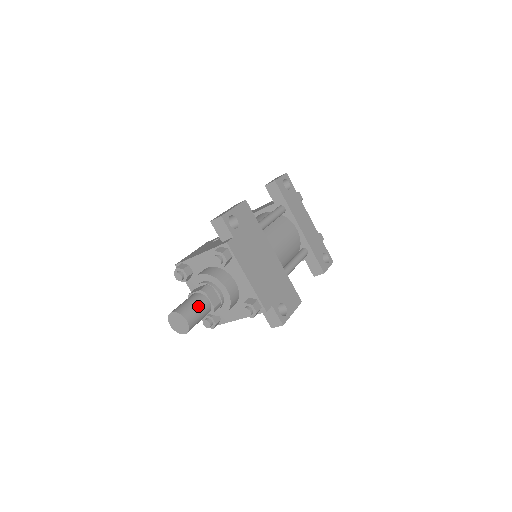
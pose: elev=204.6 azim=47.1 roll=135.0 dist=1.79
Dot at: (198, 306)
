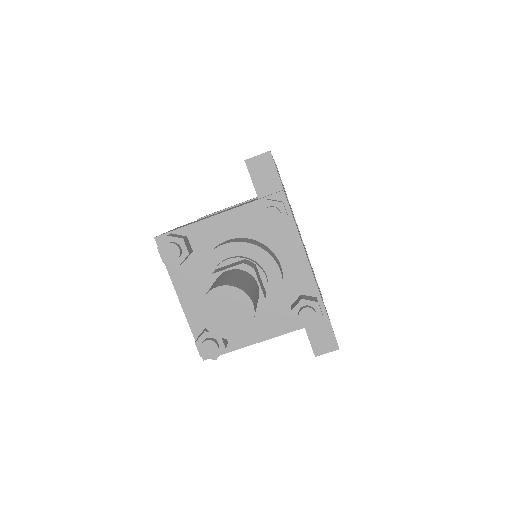
Dot at: (253, 286)
